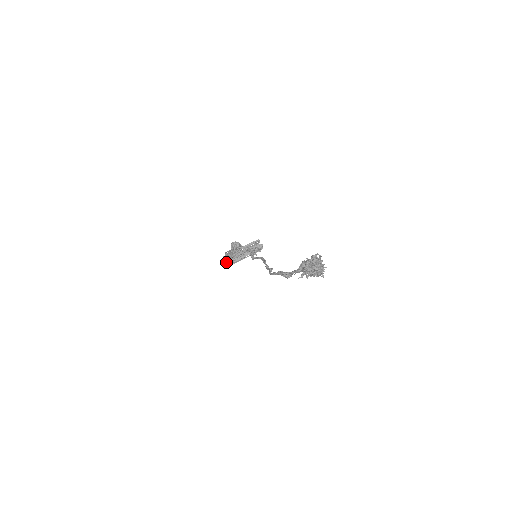
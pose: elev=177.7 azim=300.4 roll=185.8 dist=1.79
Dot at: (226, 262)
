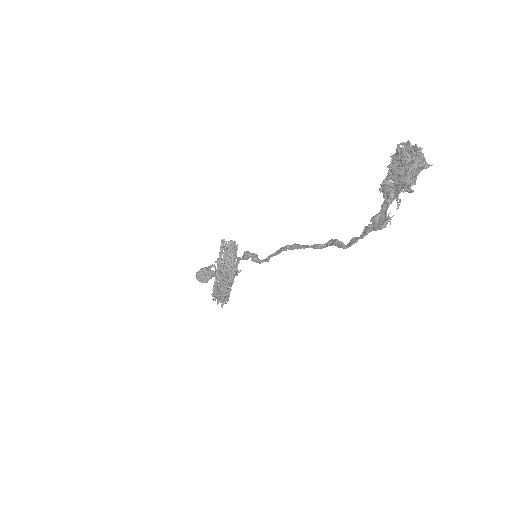
Dot at: (224, 301)
